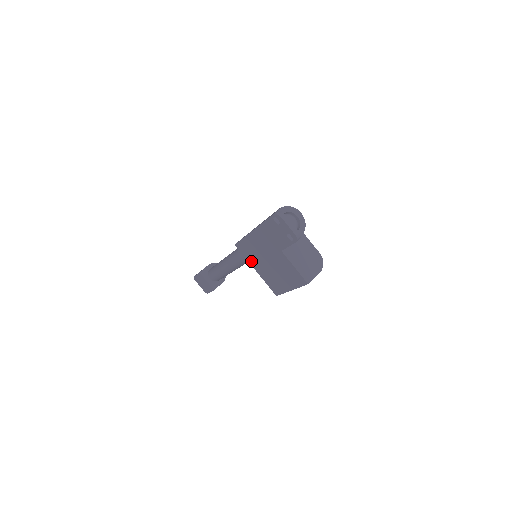
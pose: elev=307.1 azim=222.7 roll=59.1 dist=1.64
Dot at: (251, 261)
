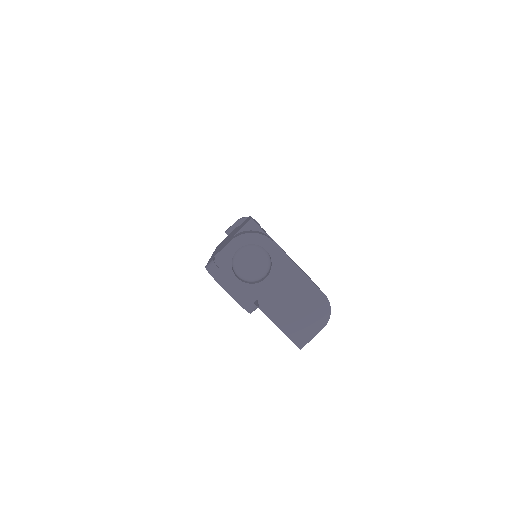
Dot at: occluded
